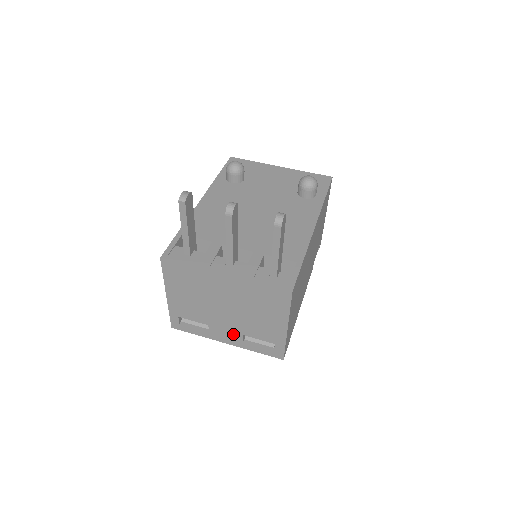
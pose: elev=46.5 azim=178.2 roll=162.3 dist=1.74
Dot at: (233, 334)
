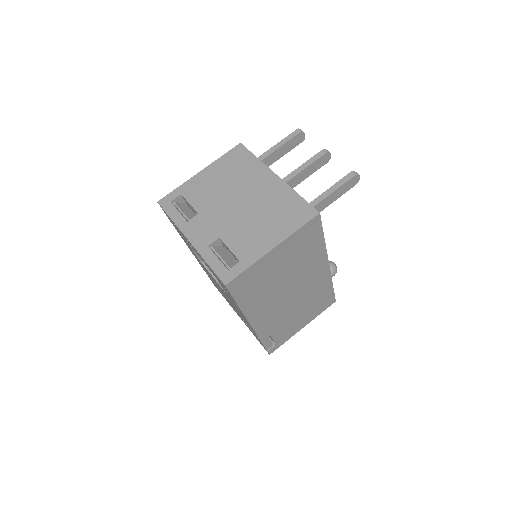
Dot at: (210, 233)
